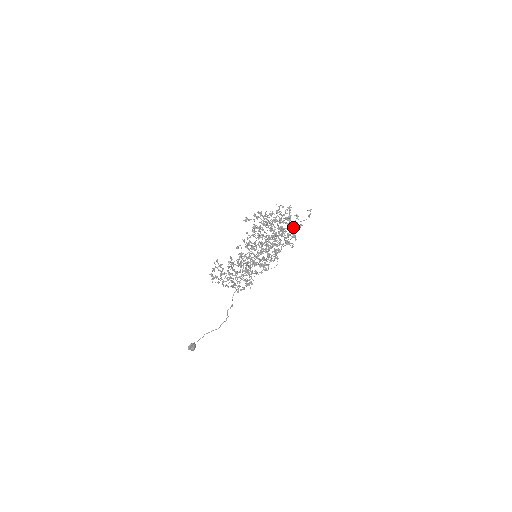
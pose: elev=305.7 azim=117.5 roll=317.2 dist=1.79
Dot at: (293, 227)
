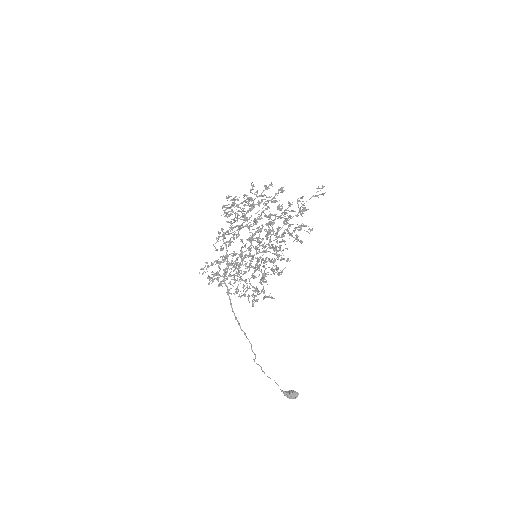
Dot at: (285, 212)
